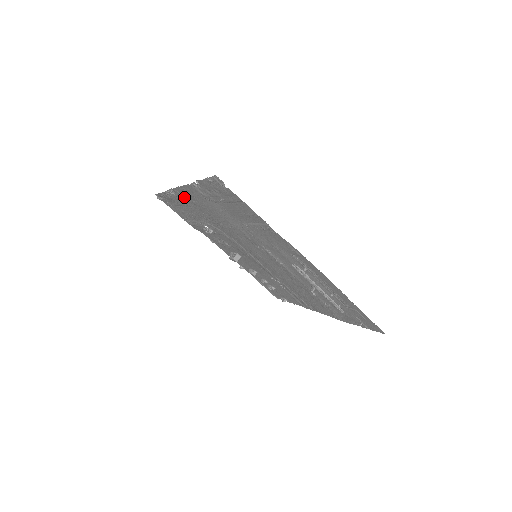
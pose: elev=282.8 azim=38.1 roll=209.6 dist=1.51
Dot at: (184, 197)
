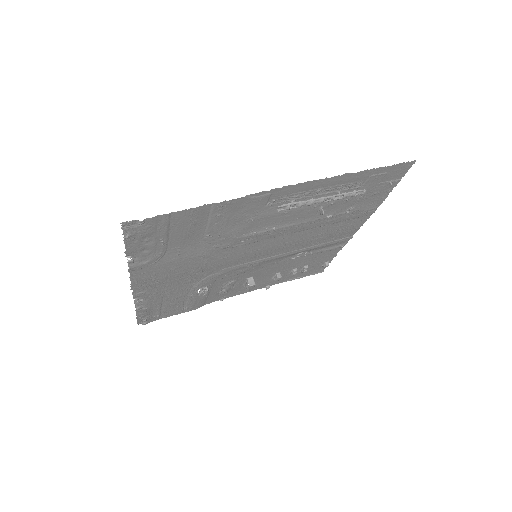
Dot at: (149, 290)
